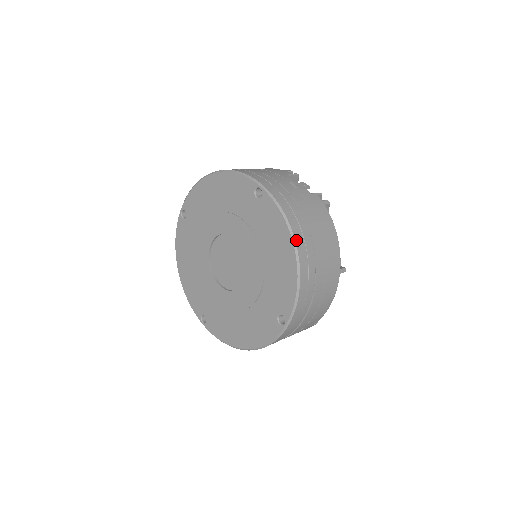
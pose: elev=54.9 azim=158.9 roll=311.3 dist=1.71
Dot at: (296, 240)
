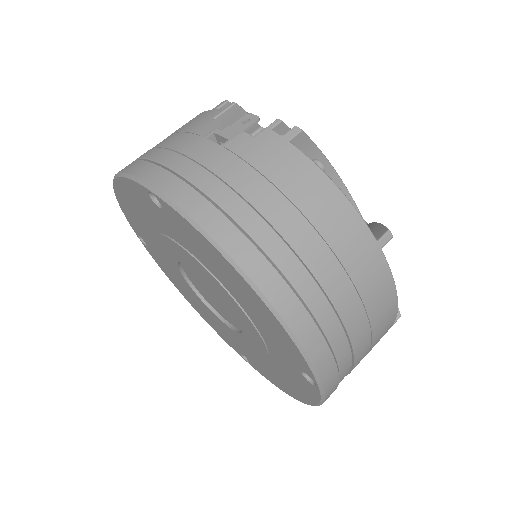
Dot at: (241, 264)
